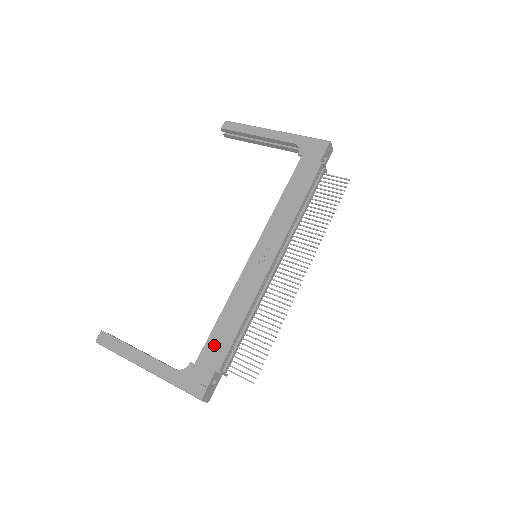
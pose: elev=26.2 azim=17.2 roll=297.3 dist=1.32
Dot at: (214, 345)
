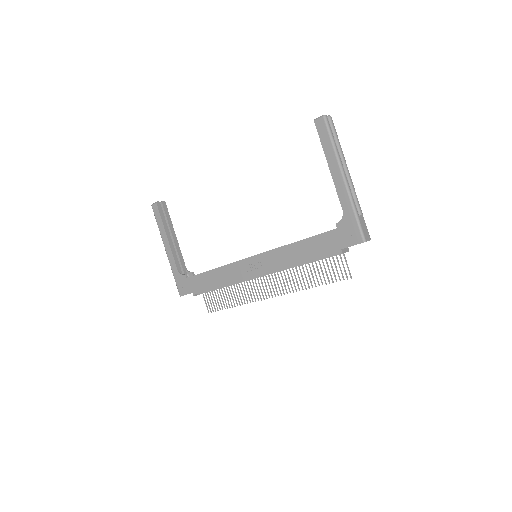
Dot at: (199, 281)
